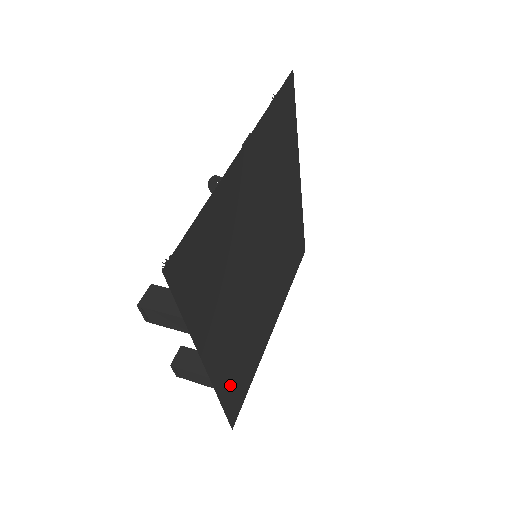
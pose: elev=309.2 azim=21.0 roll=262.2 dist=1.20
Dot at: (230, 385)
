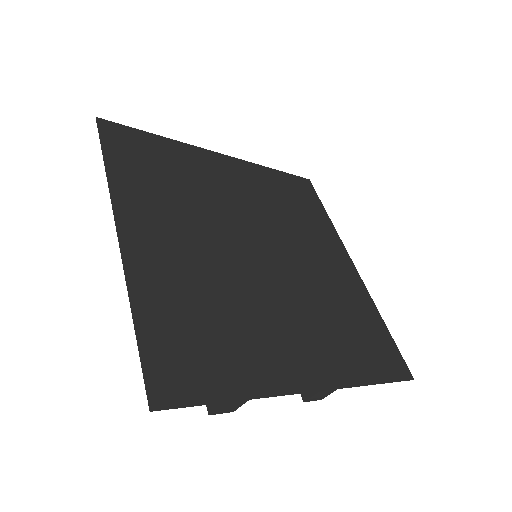
Dot at: (361, 361)
